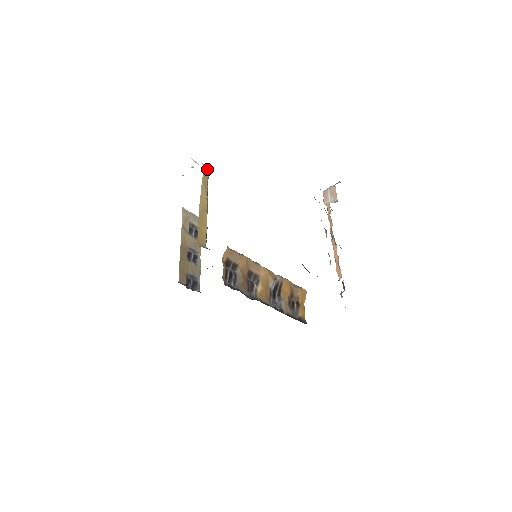
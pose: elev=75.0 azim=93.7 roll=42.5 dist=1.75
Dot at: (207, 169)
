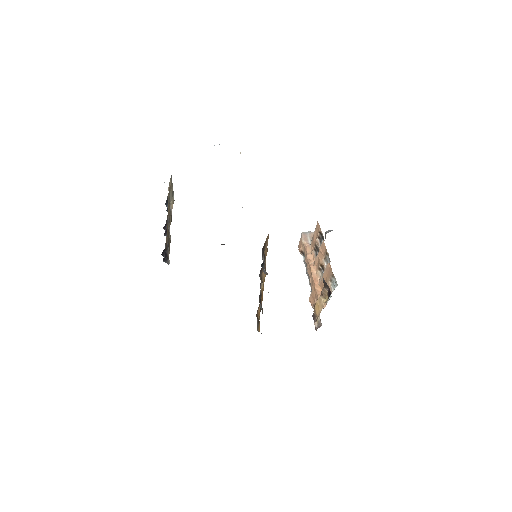
Dot at: occluded
